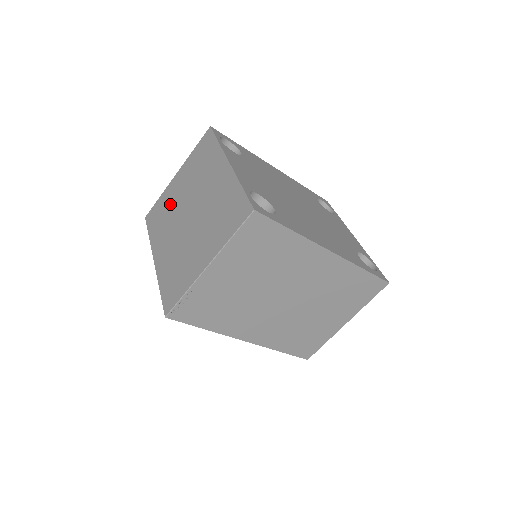
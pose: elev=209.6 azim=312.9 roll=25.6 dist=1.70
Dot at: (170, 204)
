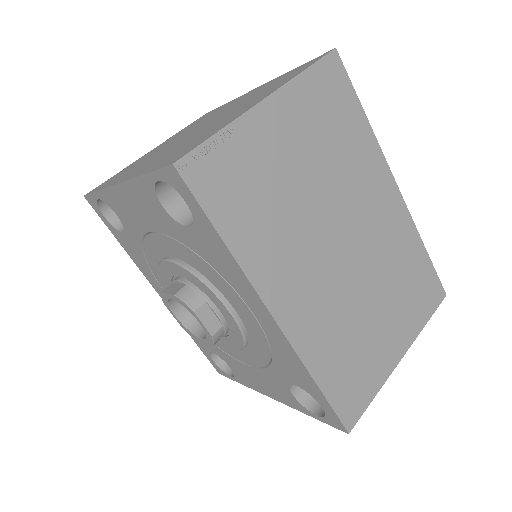
Dot at: (145, 157)
